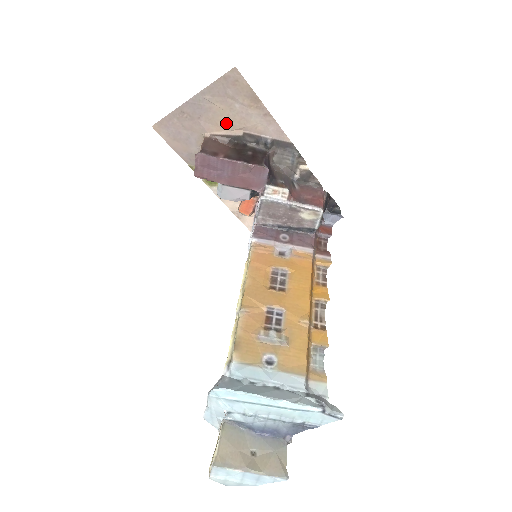
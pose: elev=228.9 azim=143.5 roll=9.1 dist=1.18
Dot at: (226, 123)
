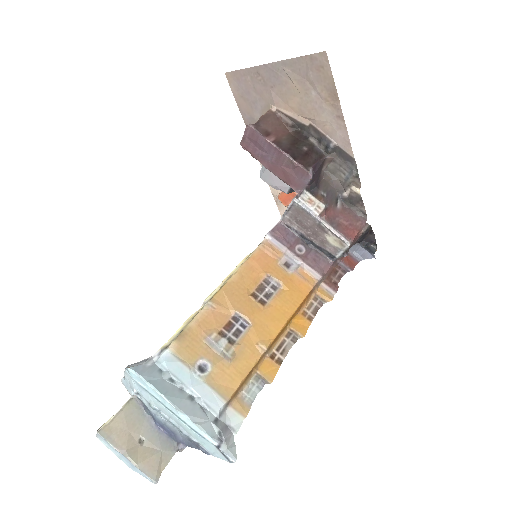
Dot at: (296, 105)
